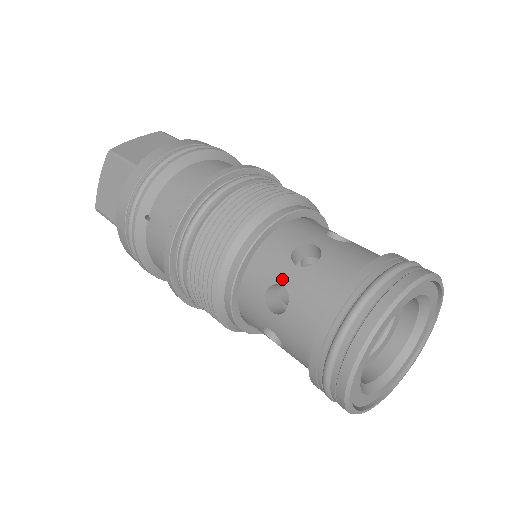
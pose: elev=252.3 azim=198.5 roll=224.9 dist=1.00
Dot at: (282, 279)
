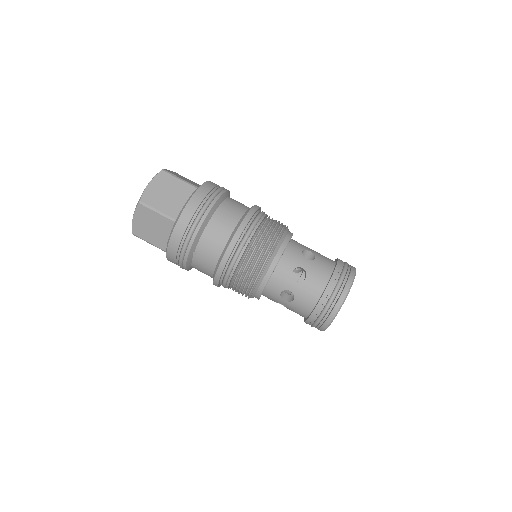
Dot at: (289, 288)
